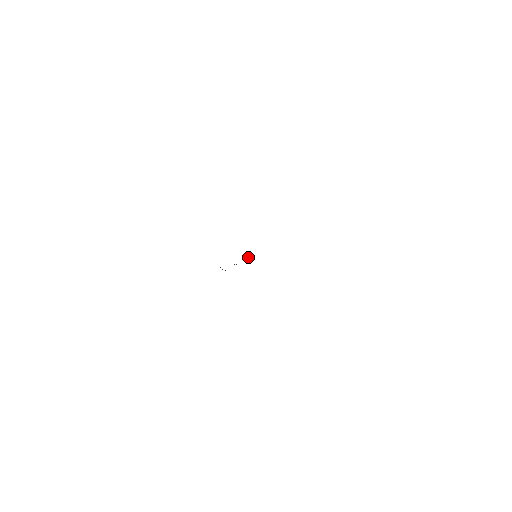
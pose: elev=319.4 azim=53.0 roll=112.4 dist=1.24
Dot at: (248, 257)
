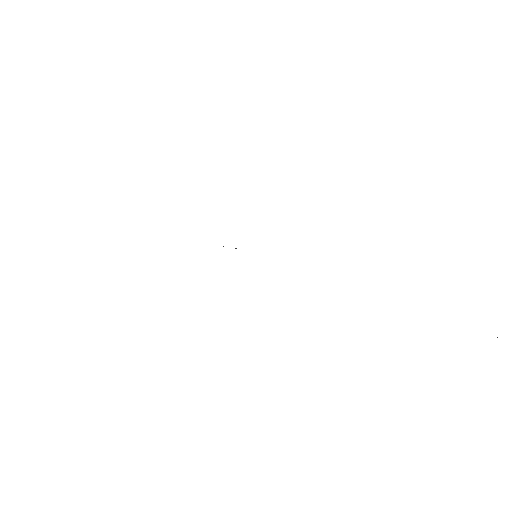
Dot at: occluded
